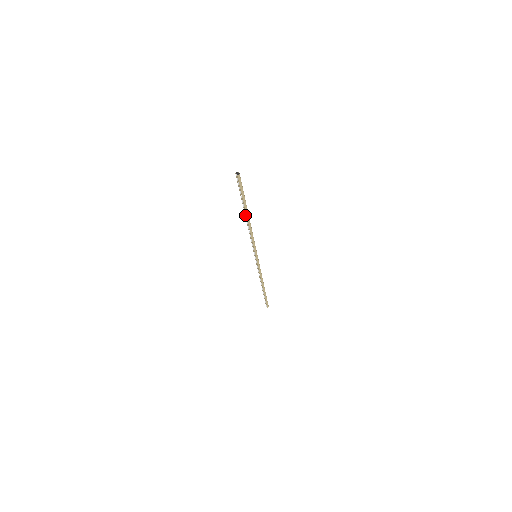
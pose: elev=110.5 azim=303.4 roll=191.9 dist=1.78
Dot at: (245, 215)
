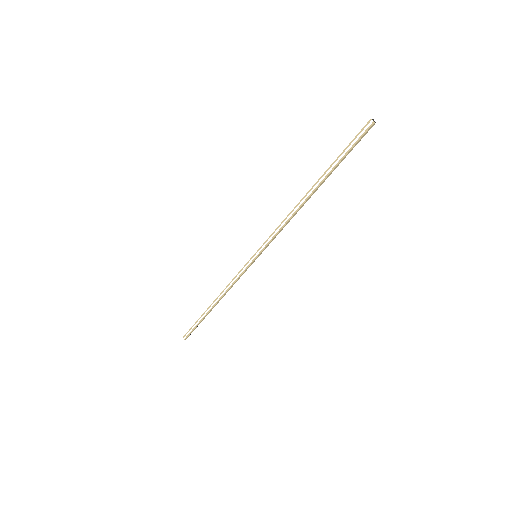
Dot at: (312, 188)
